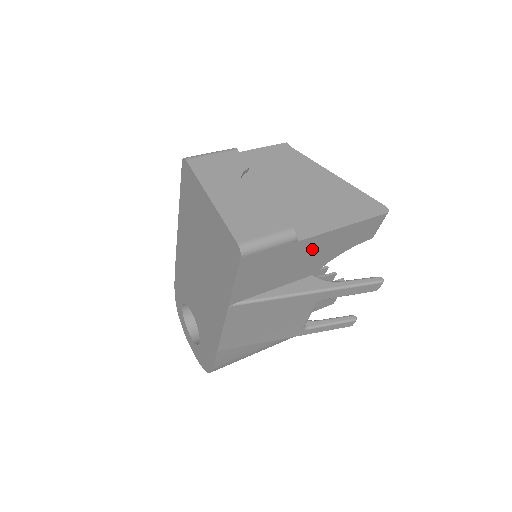
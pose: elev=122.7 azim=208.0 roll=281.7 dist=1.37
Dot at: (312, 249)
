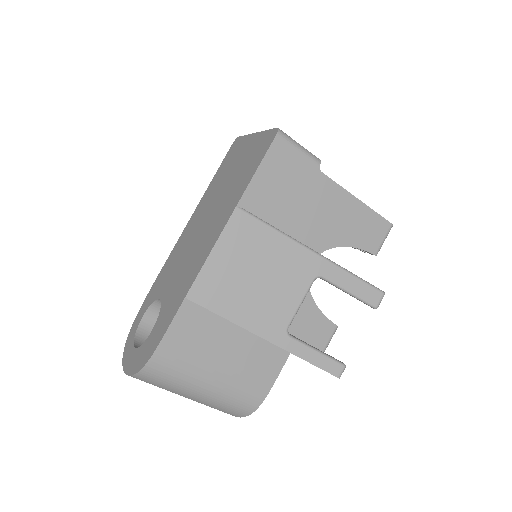
Dot at: (327, 201)
